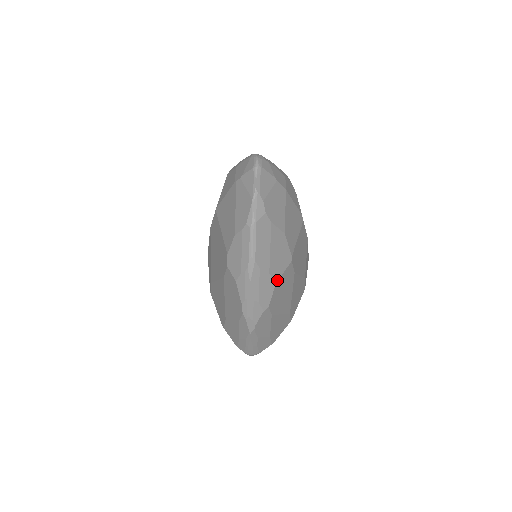
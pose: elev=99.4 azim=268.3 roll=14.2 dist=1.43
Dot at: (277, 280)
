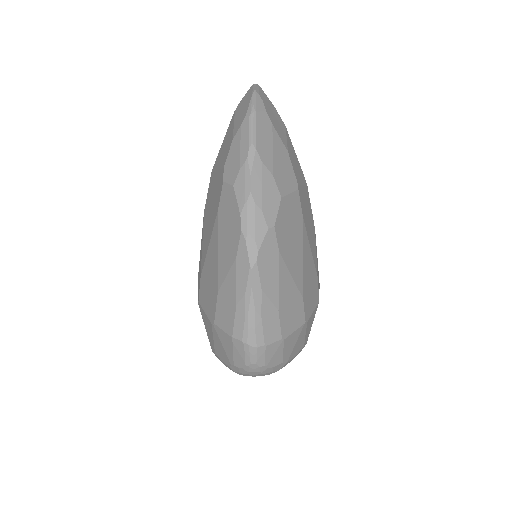
Dot at: (283, 195)
